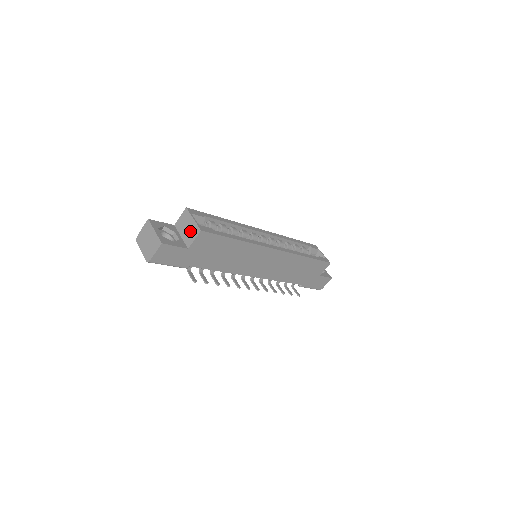
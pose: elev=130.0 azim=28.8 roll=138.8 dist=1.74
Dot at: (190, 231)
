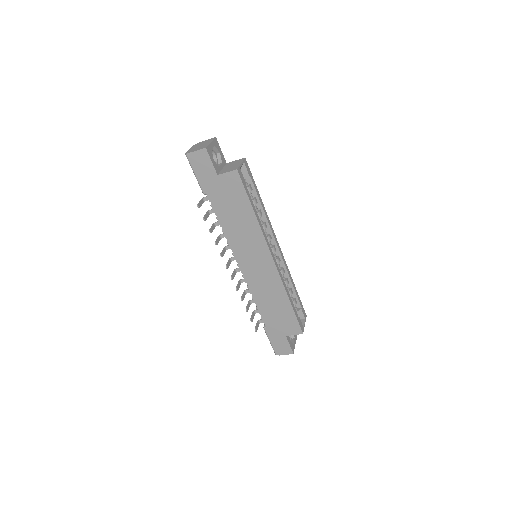
Dot at: (231, 168)
